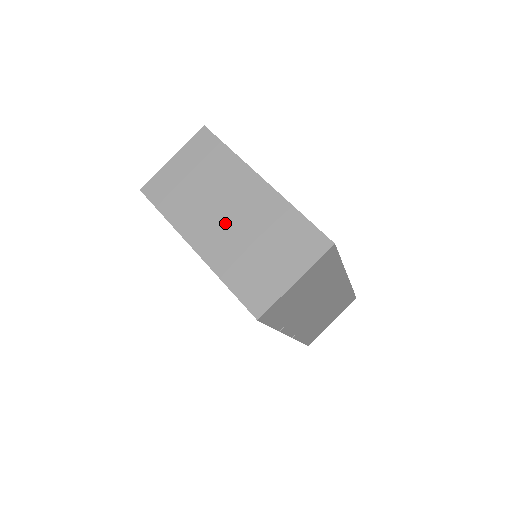
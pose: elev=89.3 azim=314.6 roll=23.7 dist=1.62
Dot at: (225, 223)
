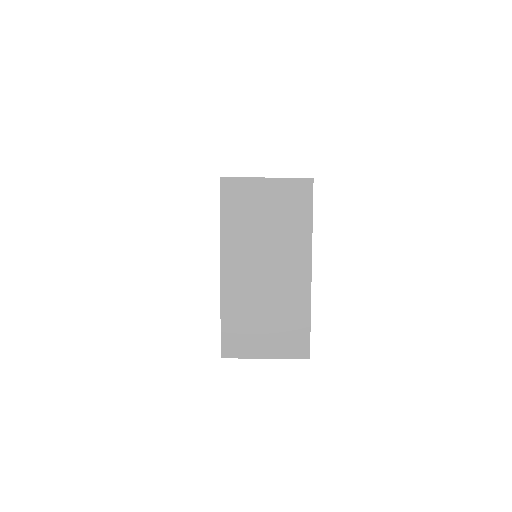
Dot at: (258, 274)
